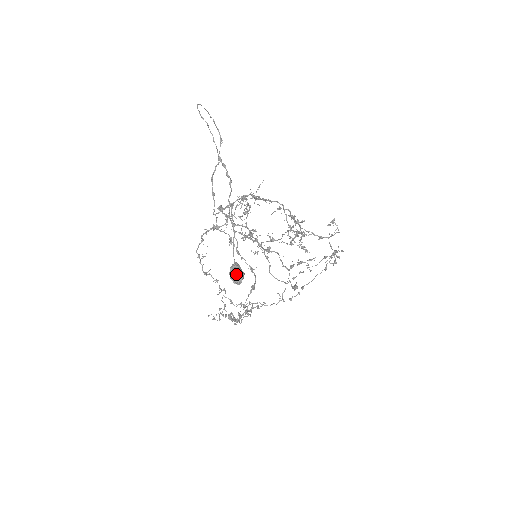
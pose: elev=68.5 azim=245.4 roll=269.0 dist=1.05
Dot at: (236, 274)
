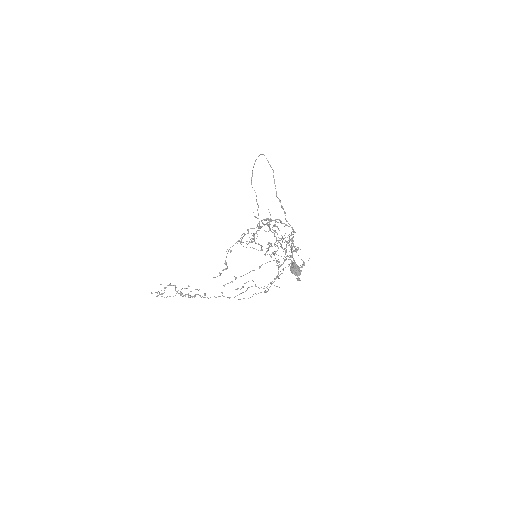
Dot at: (299, 270)
